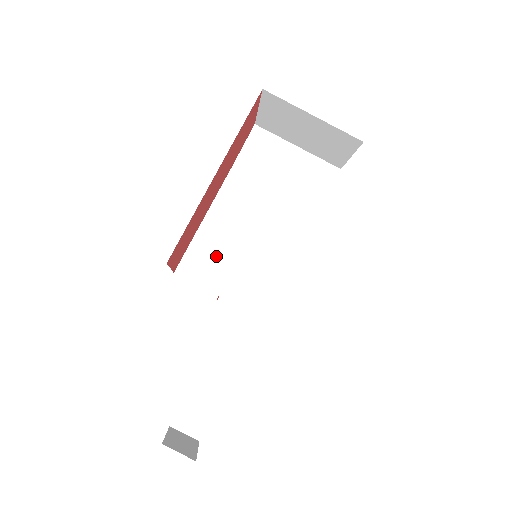
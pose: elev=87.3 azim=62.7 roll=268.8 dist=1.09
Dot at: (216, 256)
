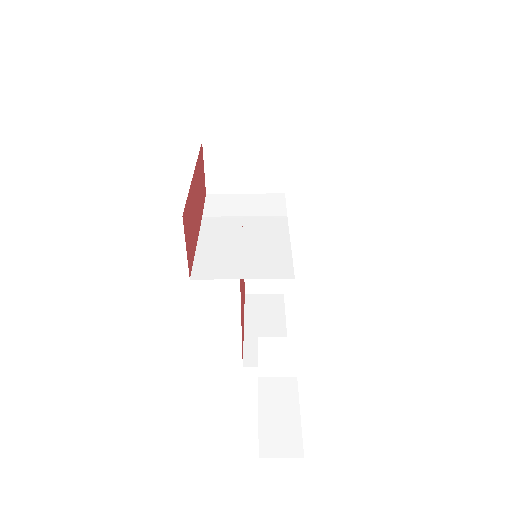
Dot at: (221, 259)
